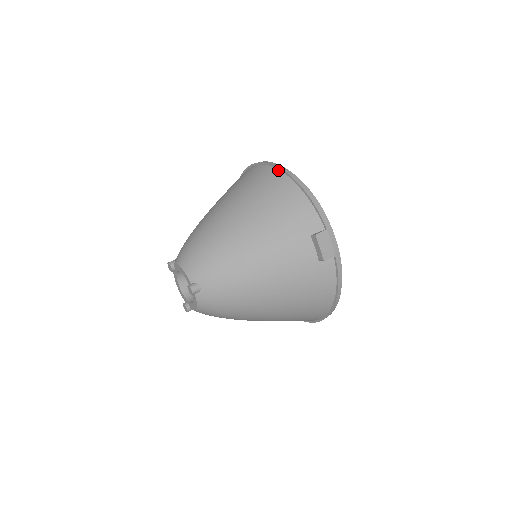
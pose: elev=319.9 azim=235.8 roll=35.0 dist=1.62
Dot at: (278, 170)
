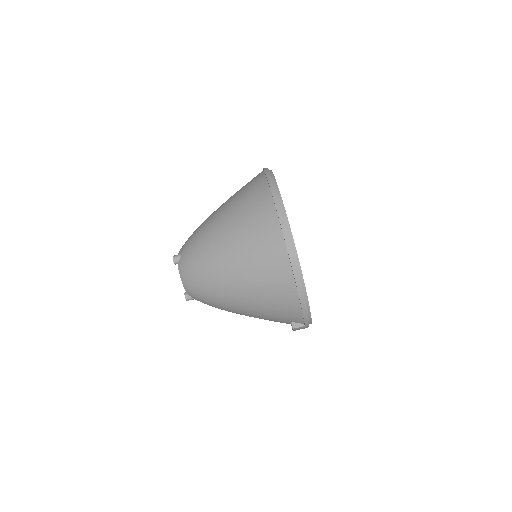
Dot at: (292, 272)
